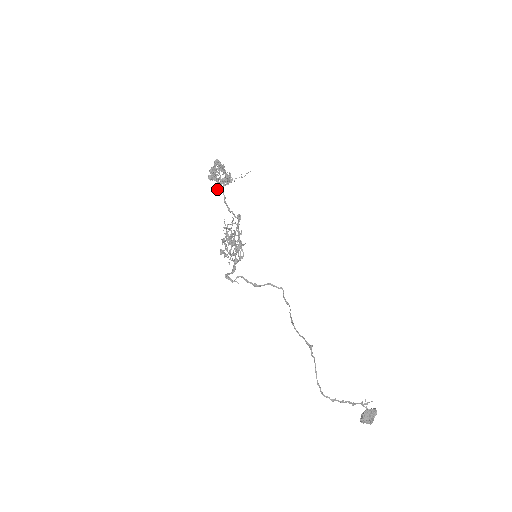
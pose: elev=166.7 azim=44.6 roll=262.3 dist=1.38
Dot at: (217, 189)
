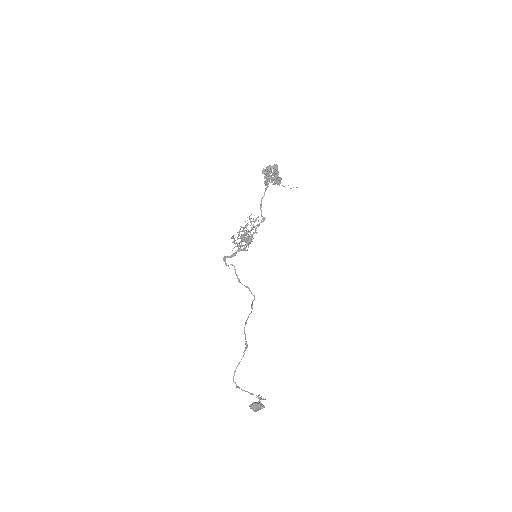
Dot at: (264, 183)
